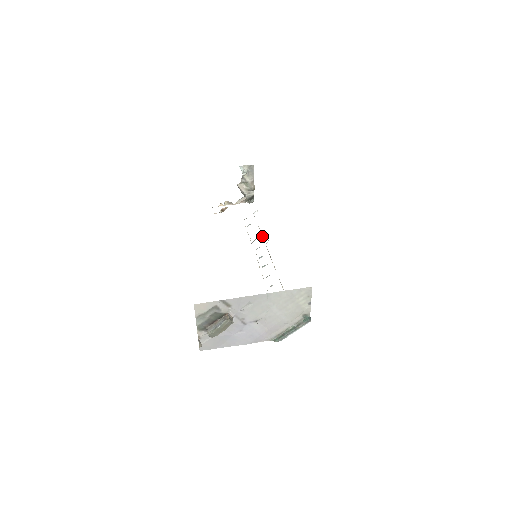
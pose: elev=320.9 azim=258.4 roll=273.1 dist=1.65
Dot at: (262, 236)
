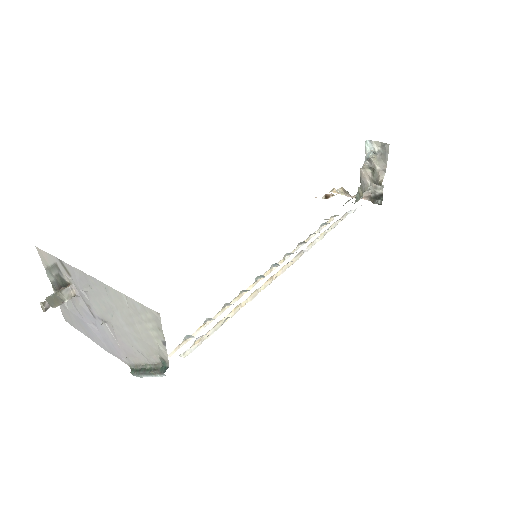
Dot at: (314, 242)
